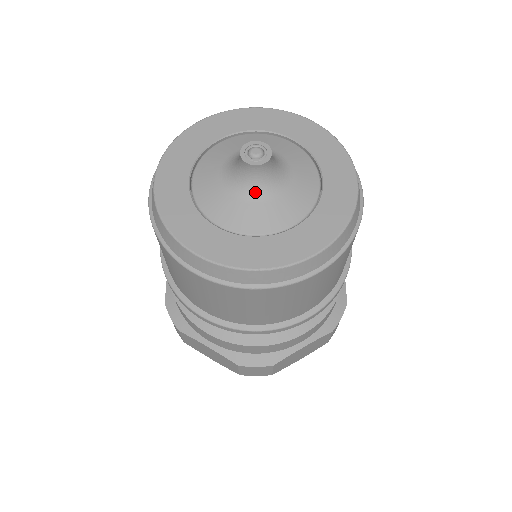
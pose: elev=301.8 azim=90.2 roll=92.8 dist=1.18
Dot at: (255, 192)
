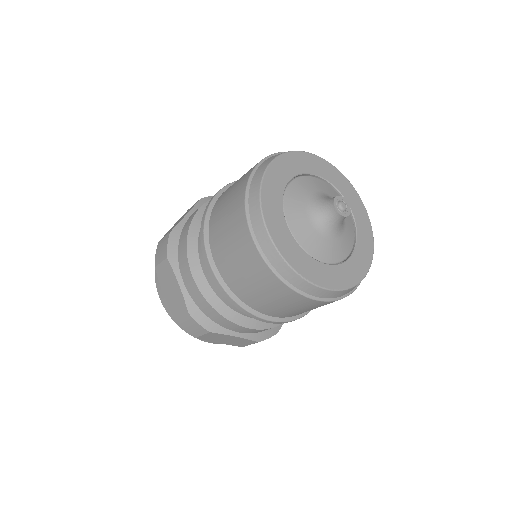
Dot at: (337, 232)
